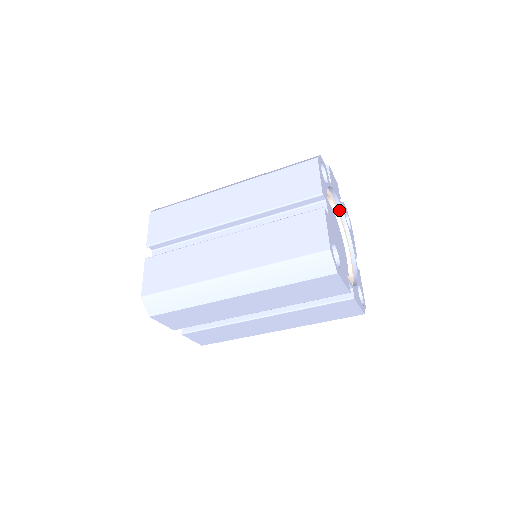
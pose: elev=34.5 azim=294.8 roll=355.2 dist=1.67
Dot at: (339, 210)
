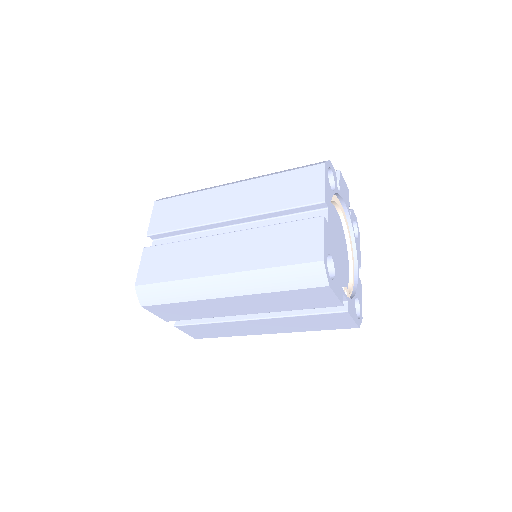
Dot at: (346, 217)
